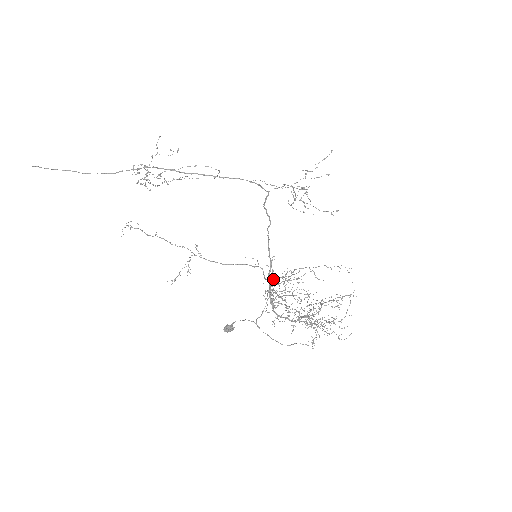
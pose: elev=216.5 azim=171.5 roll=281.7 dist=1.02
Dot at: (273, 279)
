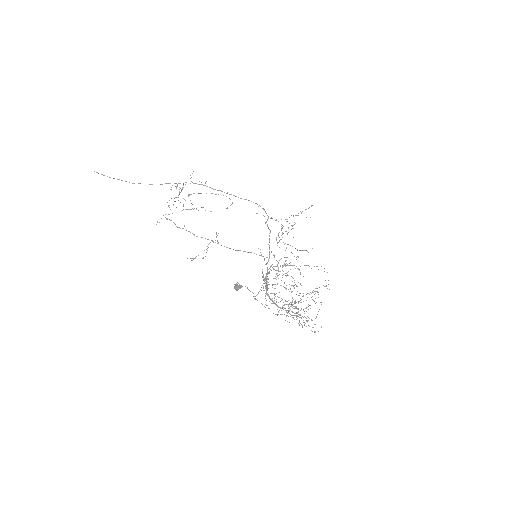
Dot at: (270, 267)
